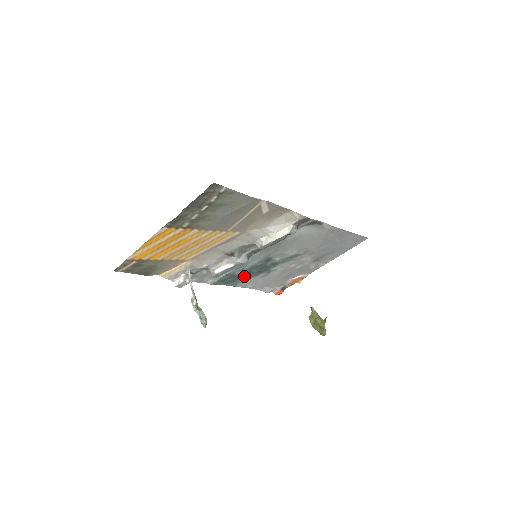
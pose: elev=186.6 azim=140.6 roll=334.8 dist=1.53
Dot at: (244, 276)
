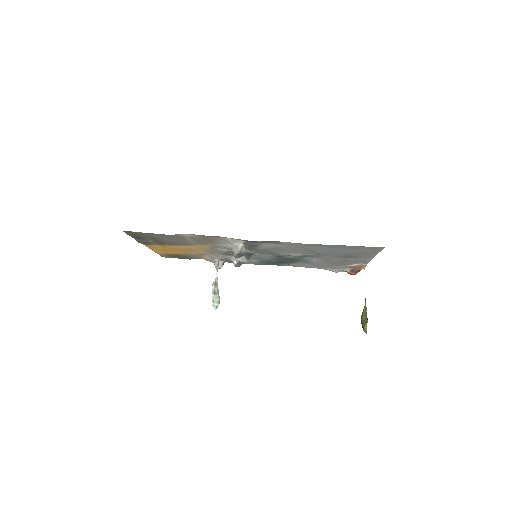
Dot at: (281, 262)
